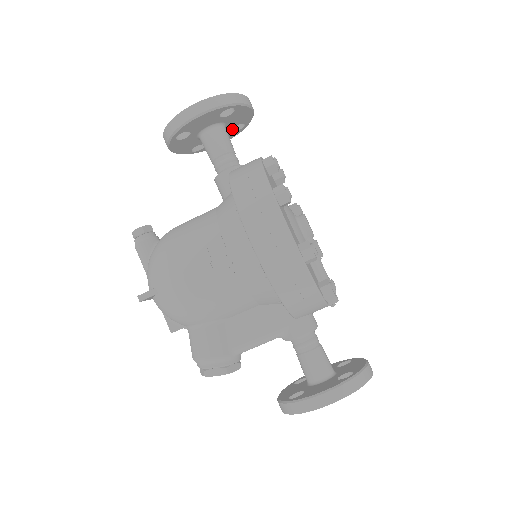
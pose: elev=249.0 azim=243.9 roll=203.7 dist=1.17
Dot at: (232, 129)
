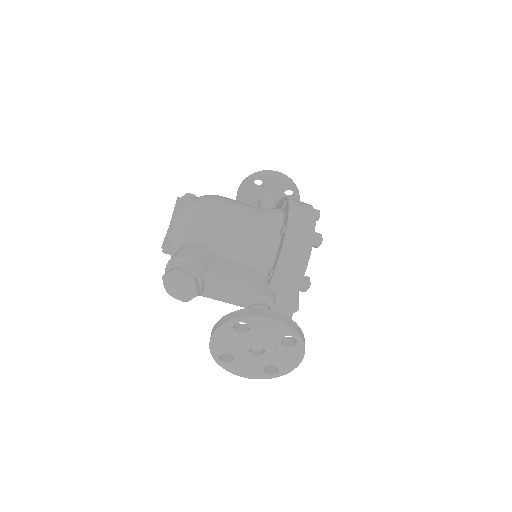
Dot at: occluded
